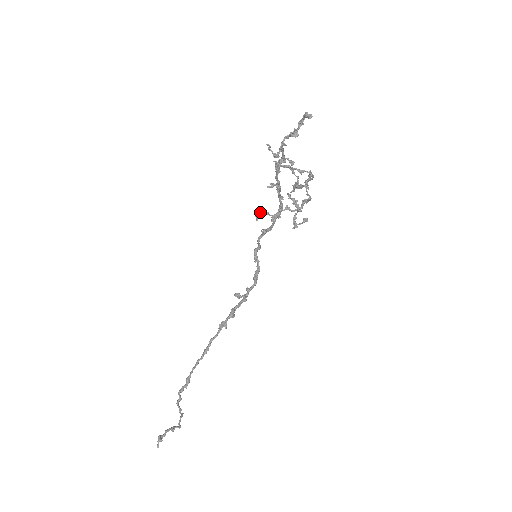
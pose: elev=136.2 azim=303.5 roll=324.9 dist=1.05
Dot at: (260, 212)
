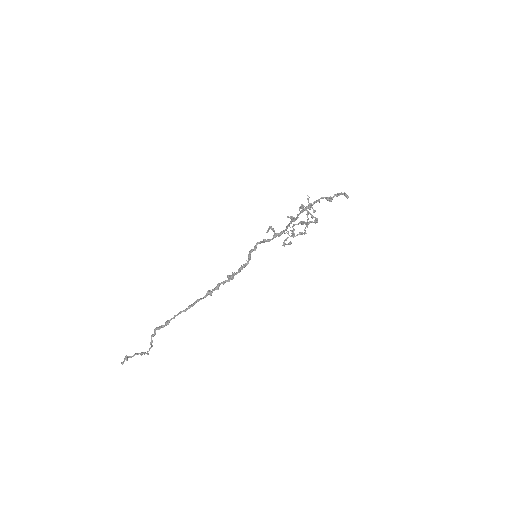
Dot at: (271, 228)
